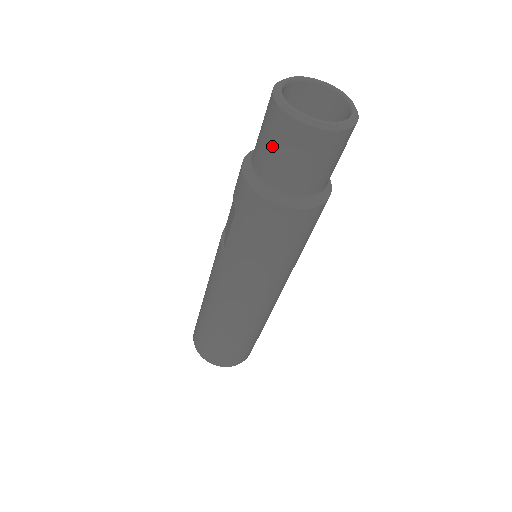
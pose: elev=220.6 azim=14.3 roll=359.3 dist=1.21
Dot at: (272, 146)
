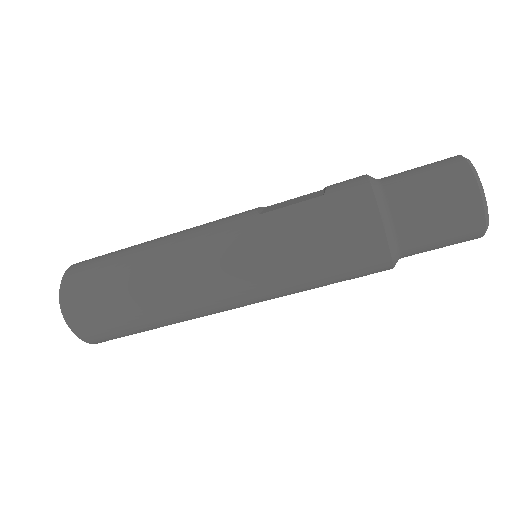
Dot at: (429, 180)
